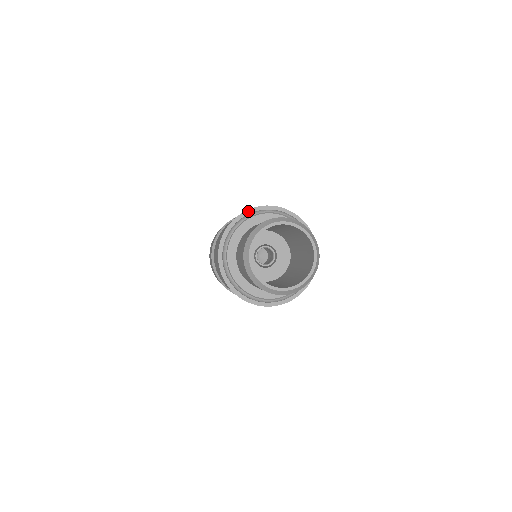
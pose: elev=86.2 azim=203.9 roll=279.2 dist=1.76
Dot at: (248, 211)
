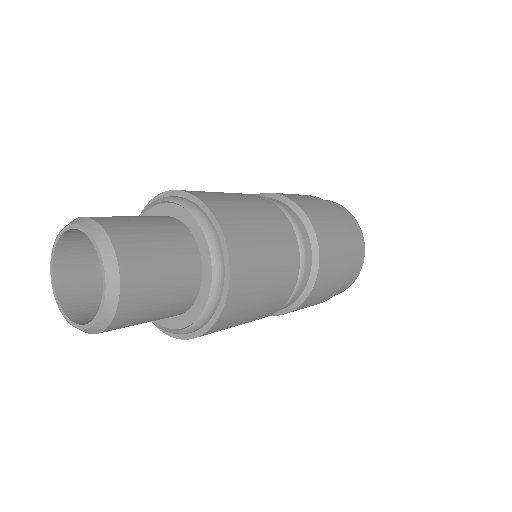
Dot at: (189, 195)
